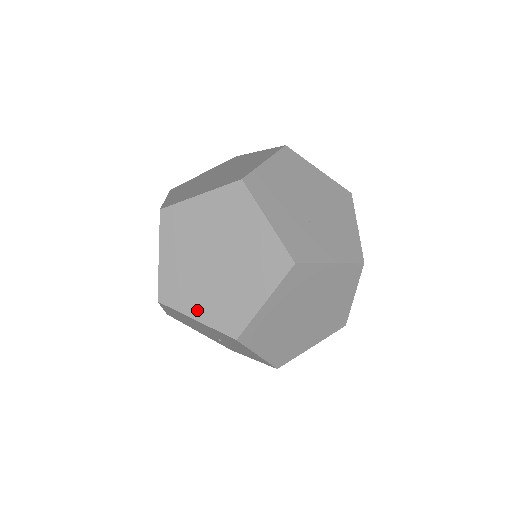
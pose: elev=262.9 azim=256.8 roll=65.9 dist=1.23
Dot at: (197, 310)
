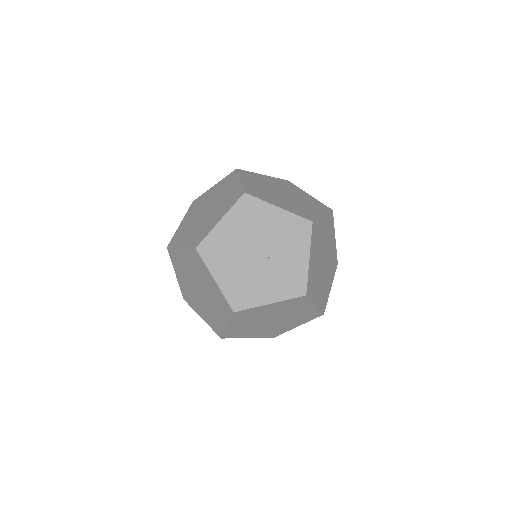
Dot at: (217, 220)
